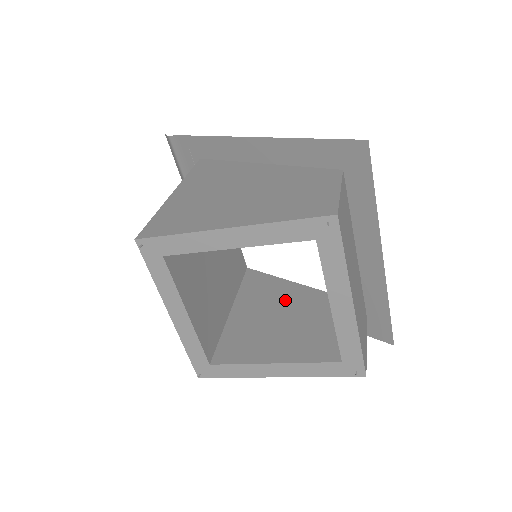
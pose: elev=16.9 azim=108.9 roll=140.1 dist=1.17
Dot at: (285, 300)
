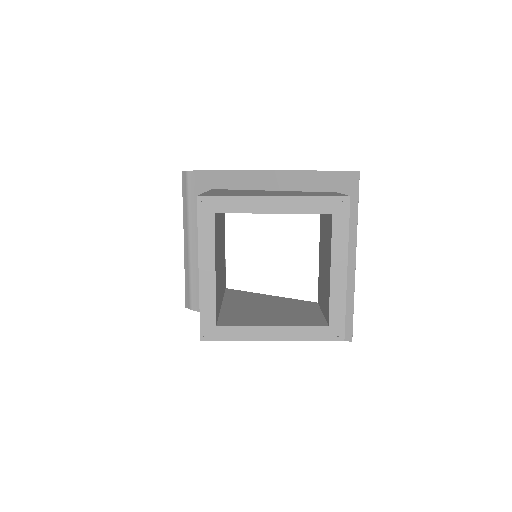
Dot at: (268, 302)
